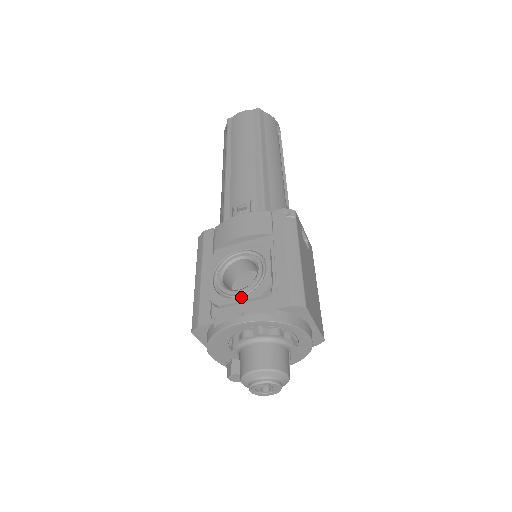
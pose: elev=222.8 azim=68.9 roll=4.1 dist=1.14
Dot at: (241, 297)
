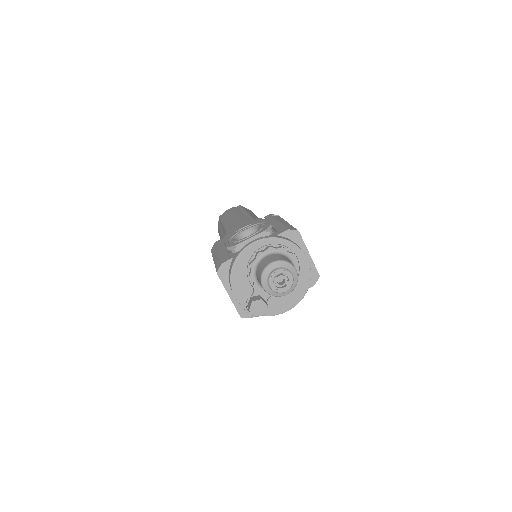
Dot at: (251, 236)
